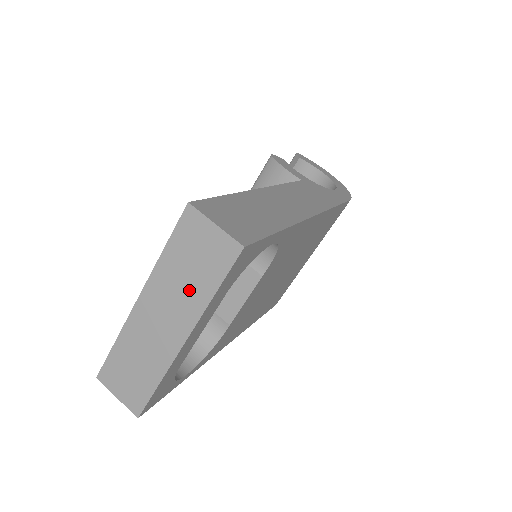
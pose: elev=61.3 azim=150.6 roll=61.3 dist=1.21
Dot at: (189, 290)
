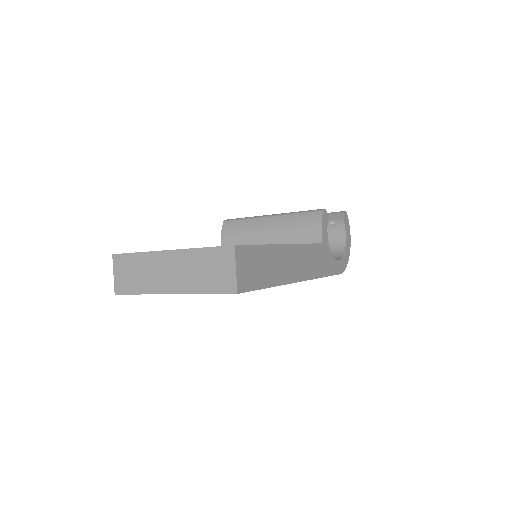
Dot at: (196, 278)
